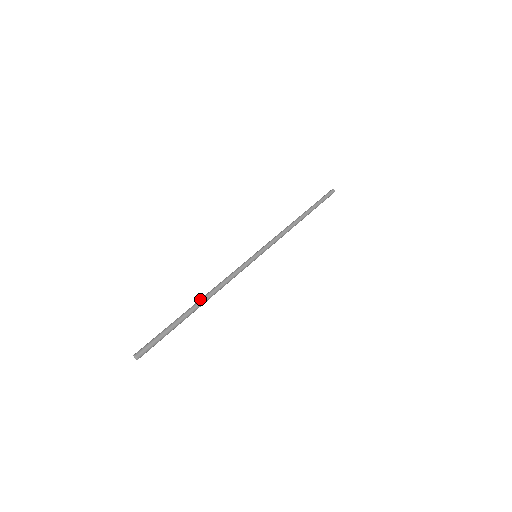
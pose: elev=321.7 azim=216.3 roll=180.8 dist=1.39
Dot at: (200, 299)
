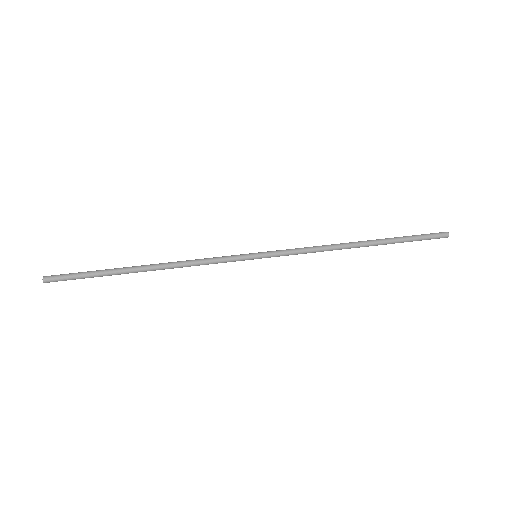
Dot at: (150, 265)
